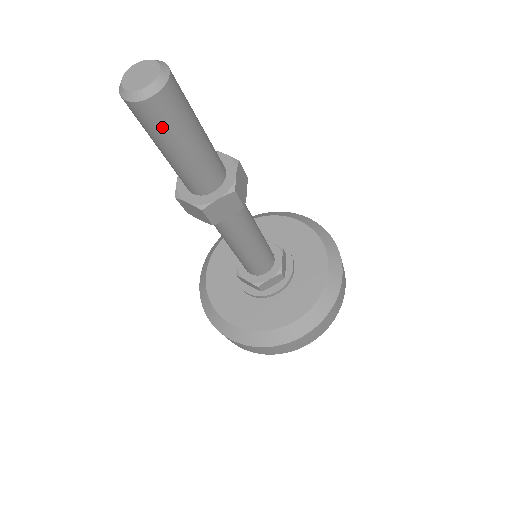
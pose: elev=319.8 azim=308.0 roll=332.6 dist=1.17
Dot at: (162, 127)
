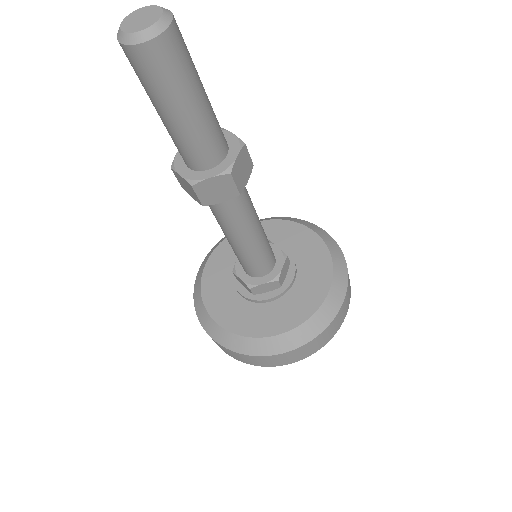
Dot at: (155, 81)
